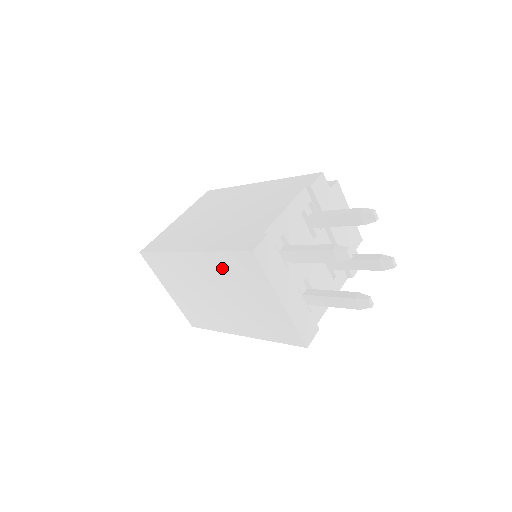
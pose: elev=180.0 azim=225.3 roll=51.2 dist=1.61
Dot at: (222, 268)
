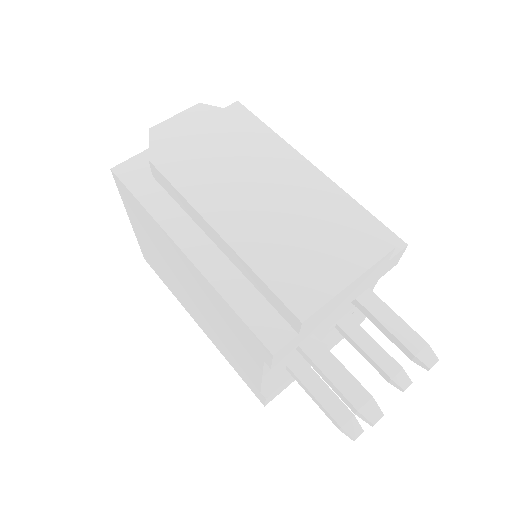
Dot at: occluded
